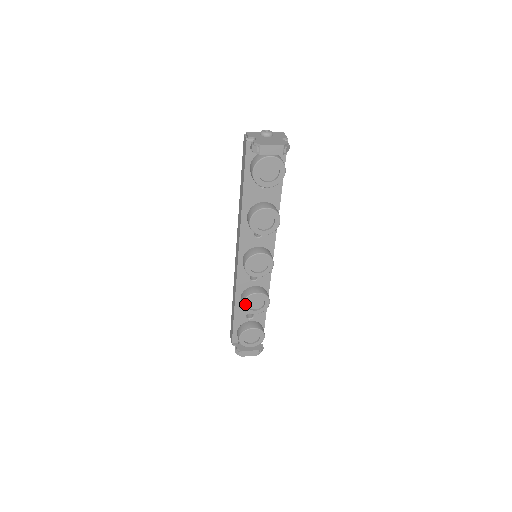
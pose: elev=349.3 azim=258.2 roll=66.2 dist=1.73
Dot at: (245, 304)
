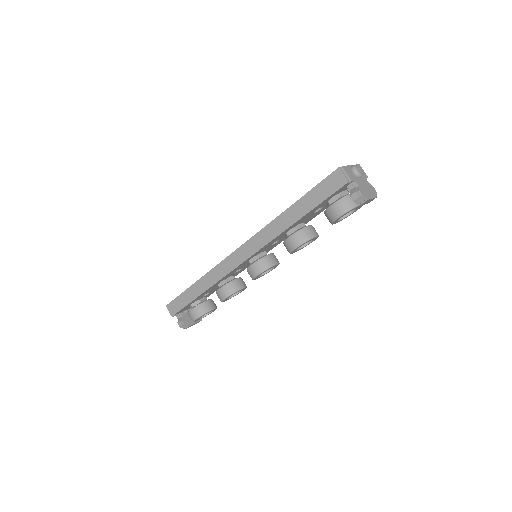
Dot at: occluded
